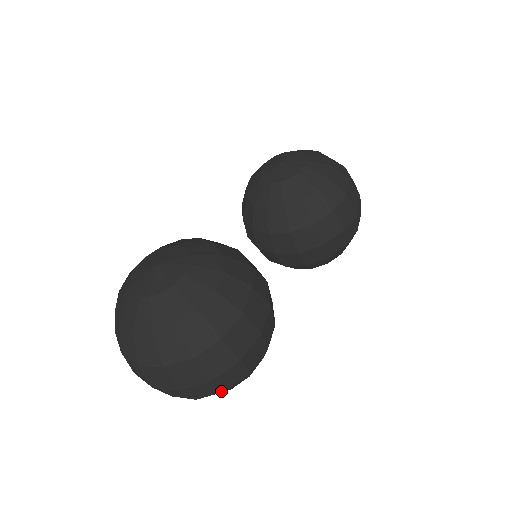
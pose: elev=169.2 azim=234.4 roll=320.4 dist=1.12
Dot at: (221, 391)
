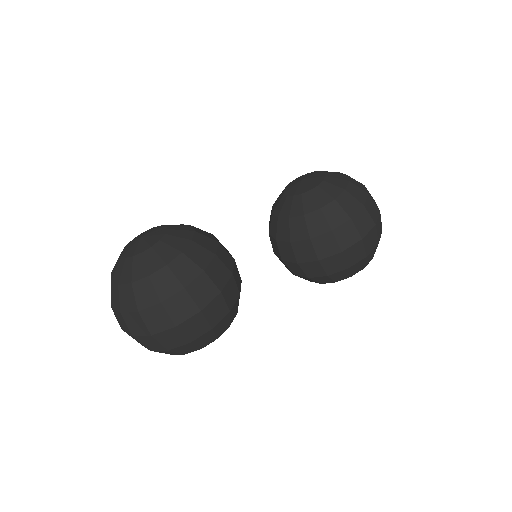
Dot at: (165, 349)
